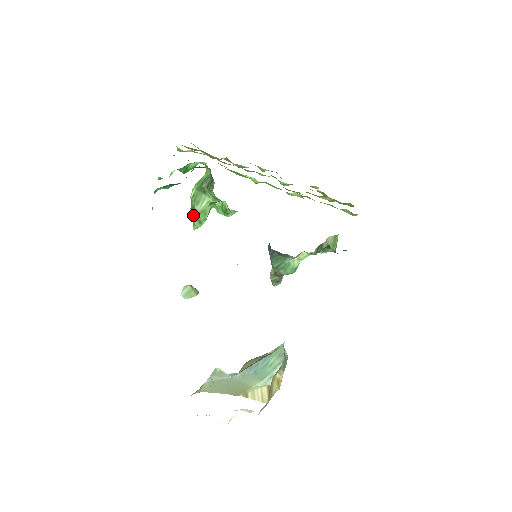
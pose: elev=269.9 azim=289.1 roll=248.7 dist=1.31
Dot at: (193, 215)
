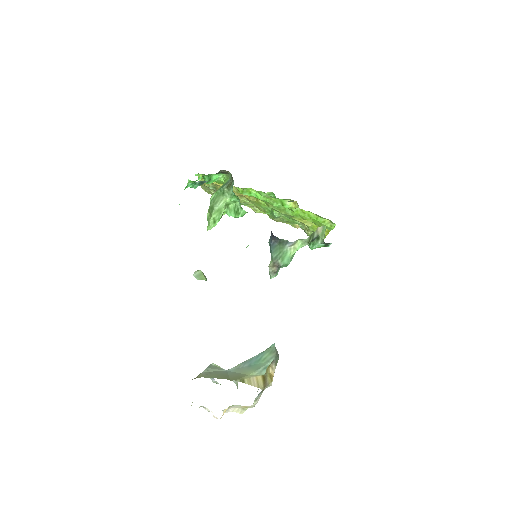
Dot at: (209, 216)
